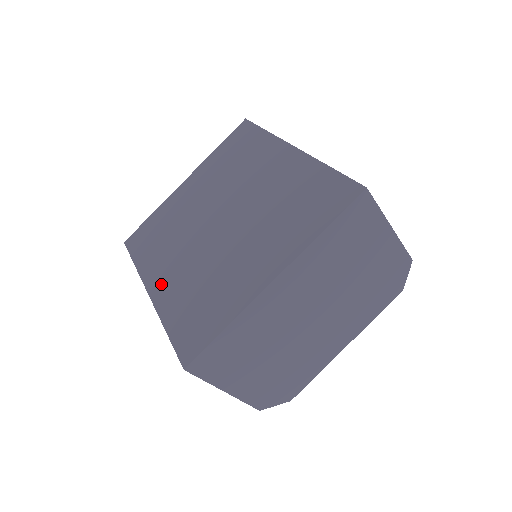
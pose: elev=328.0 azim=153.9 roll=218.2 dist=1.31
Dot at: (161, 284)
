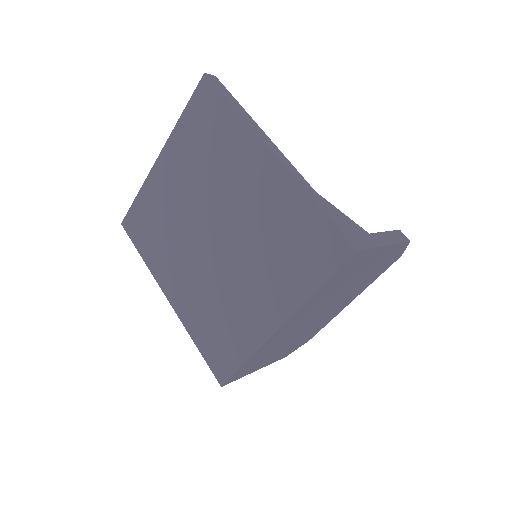
Dot at: (176, 293)
